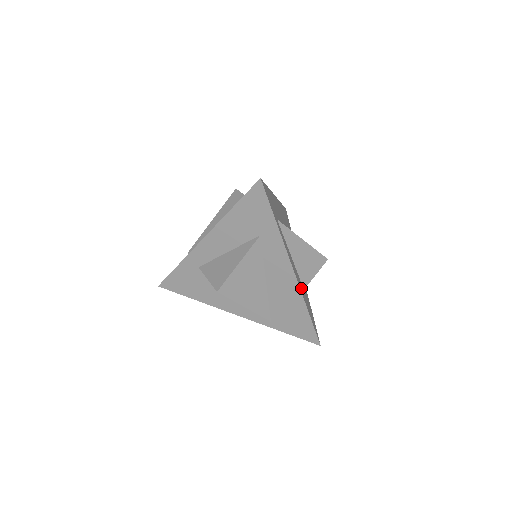
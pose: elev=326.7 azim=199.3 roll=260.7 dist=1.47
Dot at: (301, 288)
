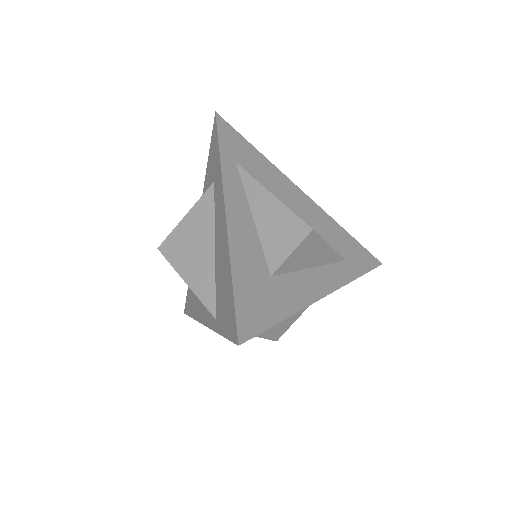
Dot at: (244, 250)
